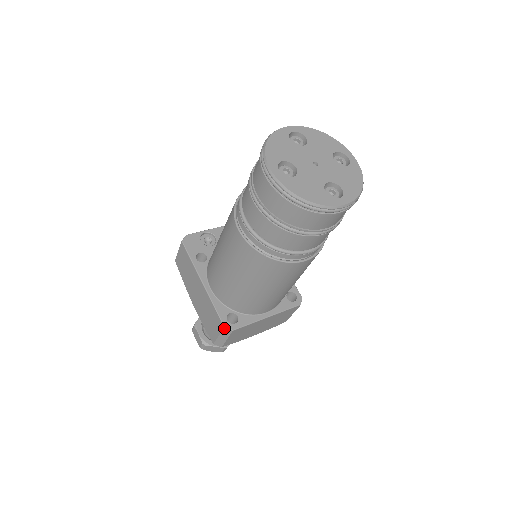
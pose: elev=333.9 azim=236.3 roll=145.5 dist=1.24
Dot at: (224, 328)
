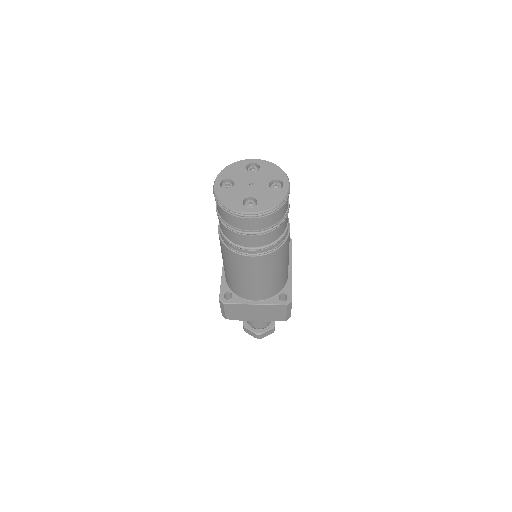
Dot at: (219, 300)
